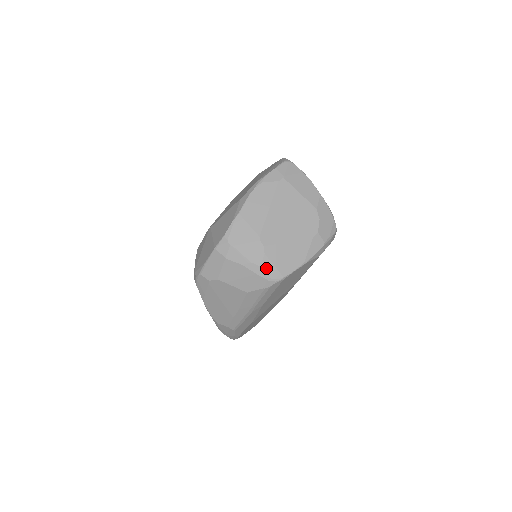
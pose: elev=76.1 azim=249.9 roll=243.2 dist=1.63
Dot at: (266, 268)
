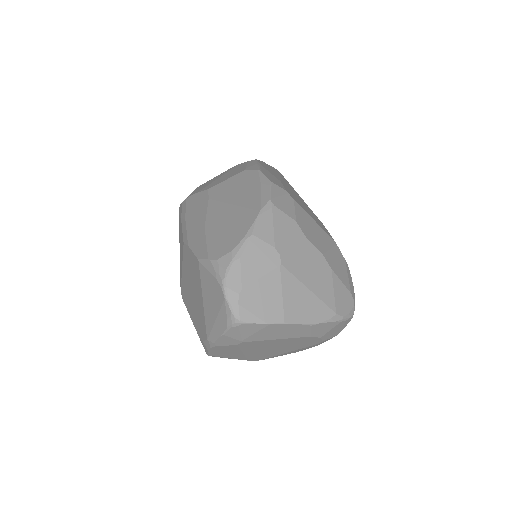
Dot at: occluded
